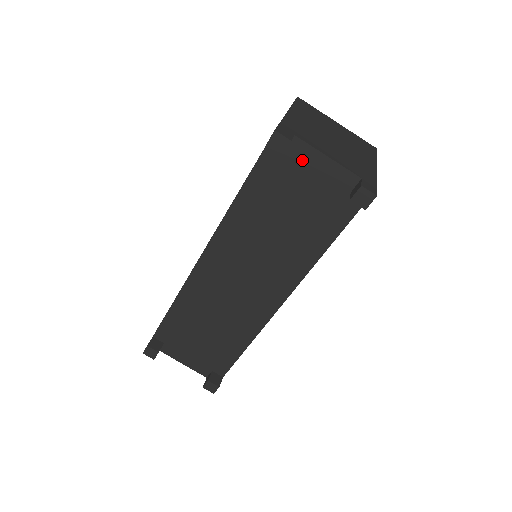
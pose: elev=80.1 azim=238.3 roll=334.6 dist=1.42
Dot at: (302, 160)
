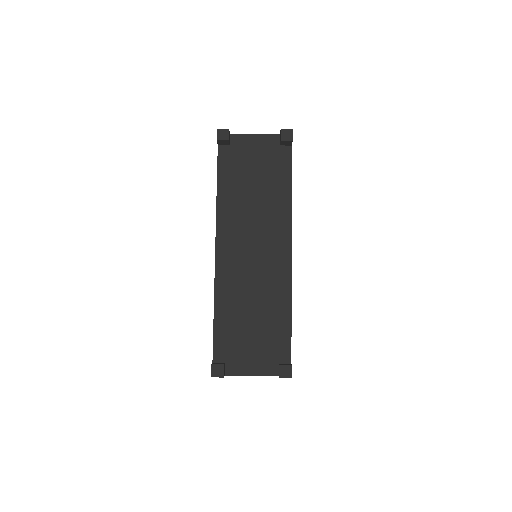
Dot at: (242, 144)
